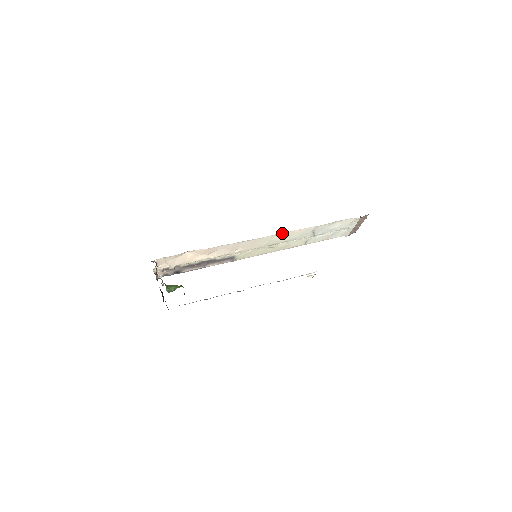
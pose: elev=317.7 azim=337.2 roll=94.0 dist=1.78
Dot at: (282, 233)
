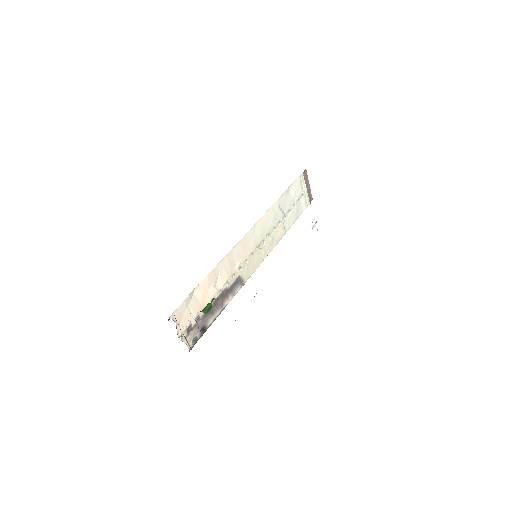
Dot at: (257, 222)
